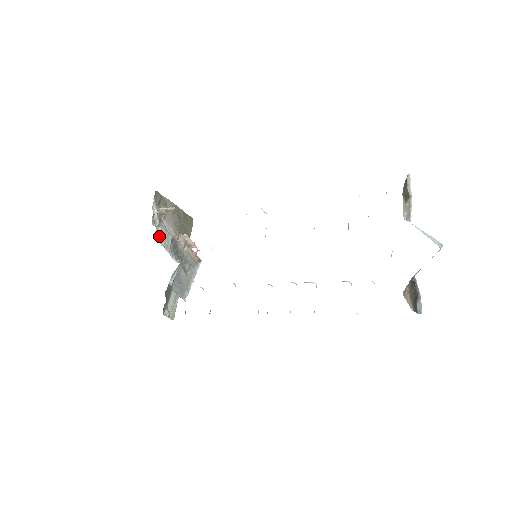
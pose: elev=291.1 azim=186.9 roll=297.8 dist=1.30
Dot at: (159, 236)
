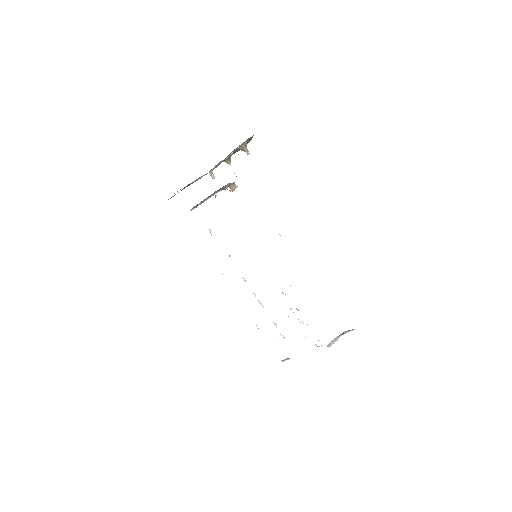
Dot at: (221, 161)
